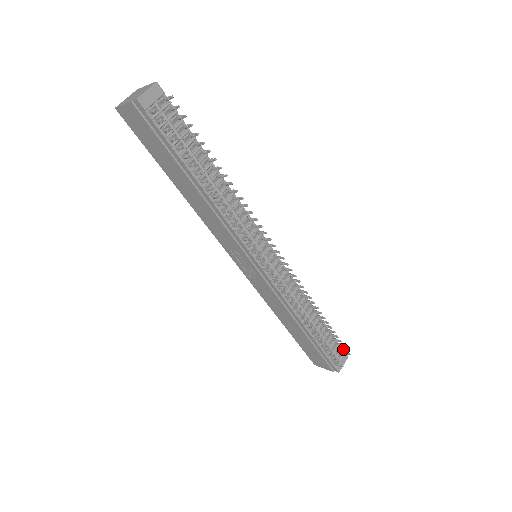
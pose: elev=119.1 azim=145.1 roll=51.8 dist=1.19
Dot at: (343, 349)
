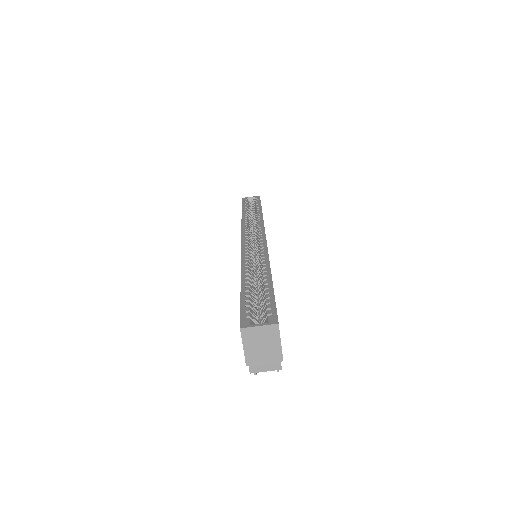
Dot at: occluded
